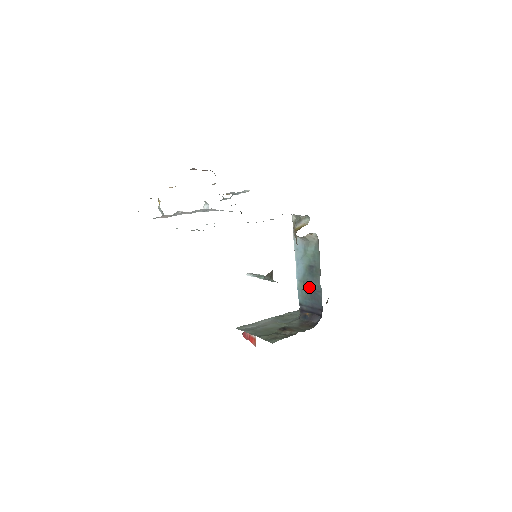
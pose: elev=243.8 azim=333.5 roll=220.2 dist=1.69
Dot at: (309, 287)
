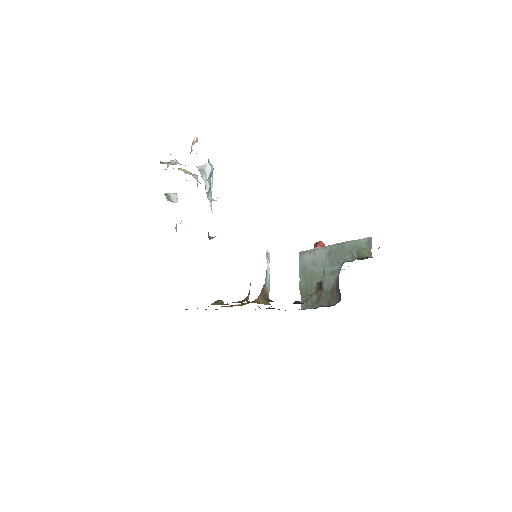
Dot at: occluded
